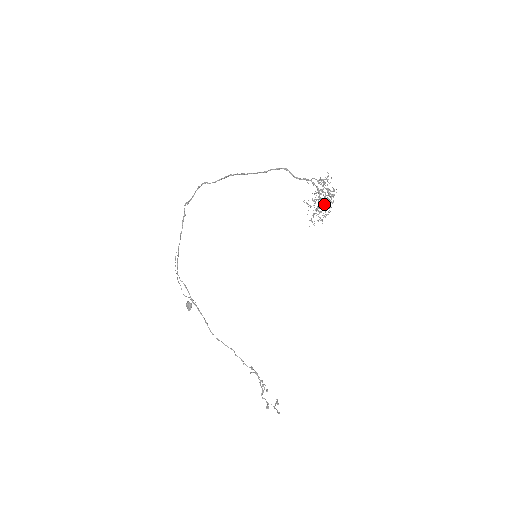
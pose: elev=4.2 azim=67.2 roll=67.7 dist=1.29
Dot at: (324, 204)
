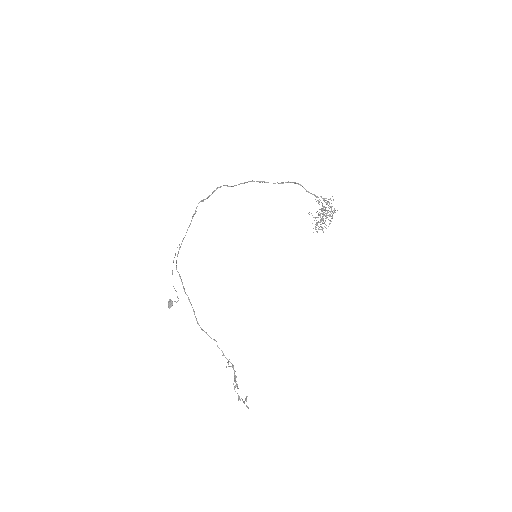
Dot at: (326, 218)
